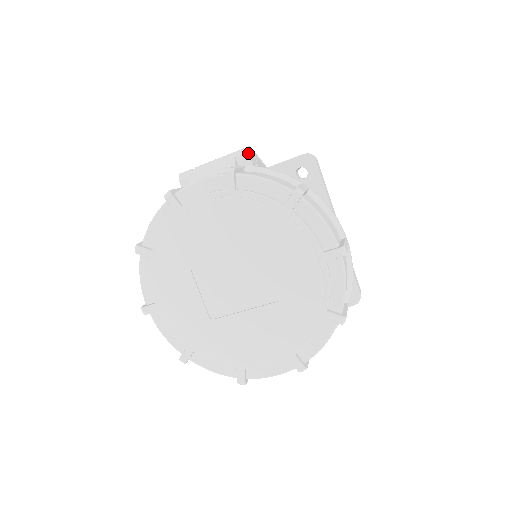
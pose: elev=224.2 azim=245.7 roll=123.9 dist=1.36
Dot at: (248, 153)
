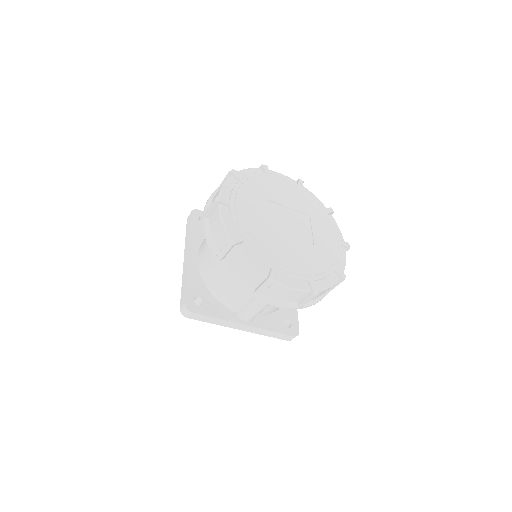
Dot at: occluded
